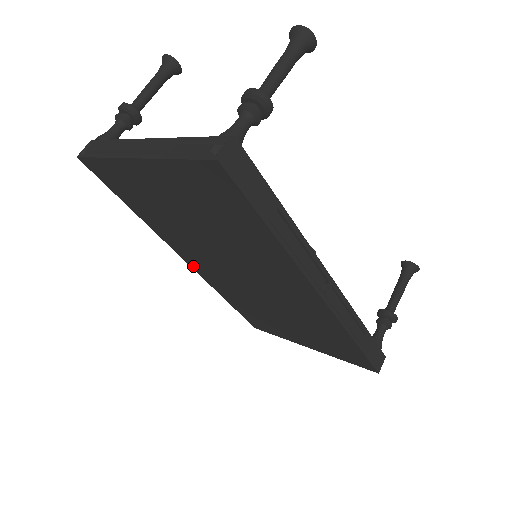
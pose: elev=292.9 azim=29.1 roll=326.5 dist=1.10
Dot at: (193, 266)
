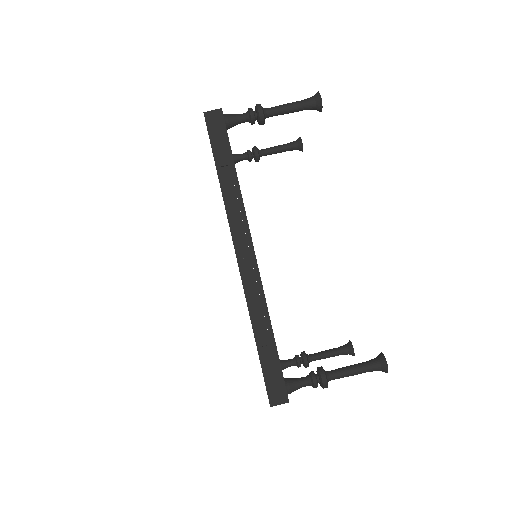
Dot at: occluded
